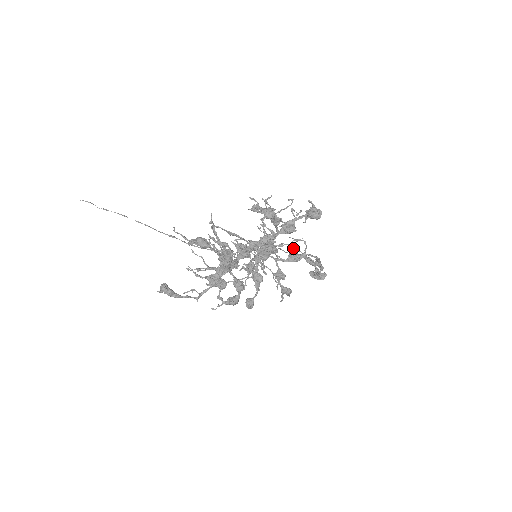
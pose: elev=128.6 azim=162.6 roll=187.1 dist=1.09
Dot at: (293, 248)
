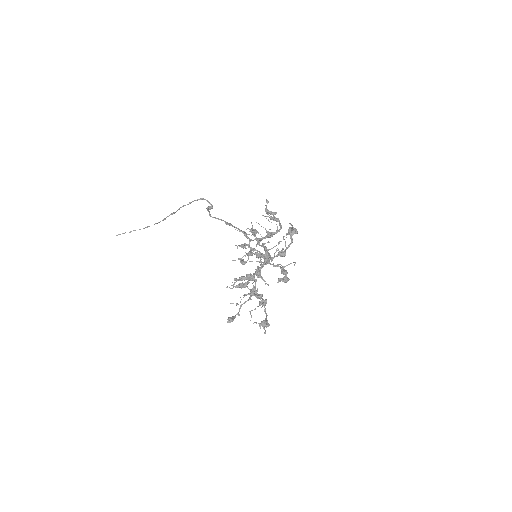
Dot at: (263, 215)
